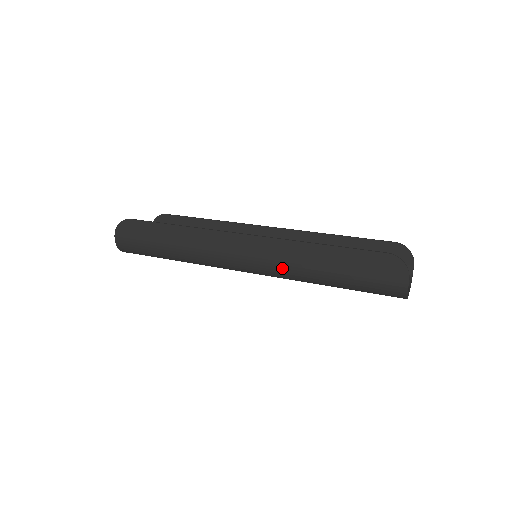
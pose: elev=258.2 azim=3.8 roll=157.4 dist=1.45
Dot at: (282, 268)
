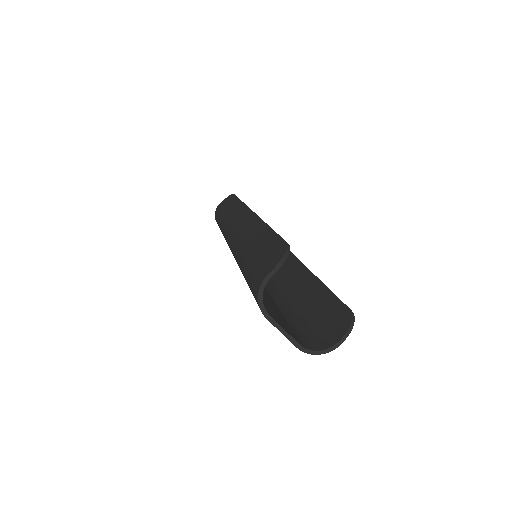
Dot at: (237, 241)
